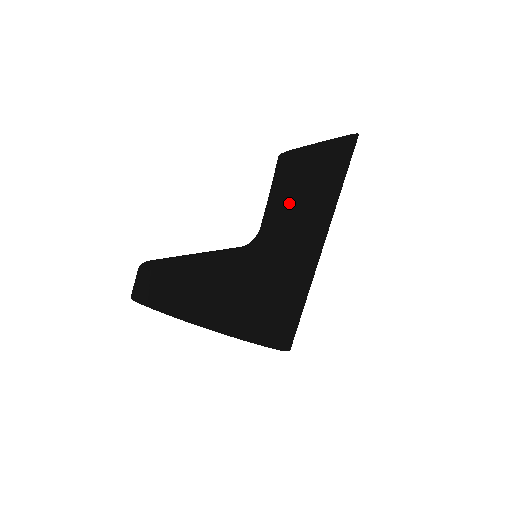
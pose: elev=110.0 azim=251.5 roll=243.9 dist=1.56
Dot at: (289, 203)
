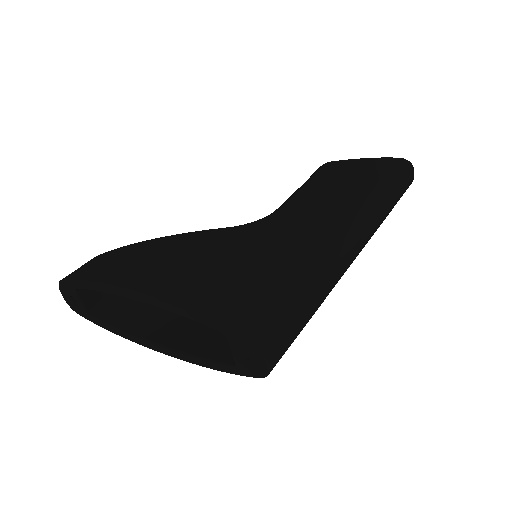
Dot at: (316, 190)
